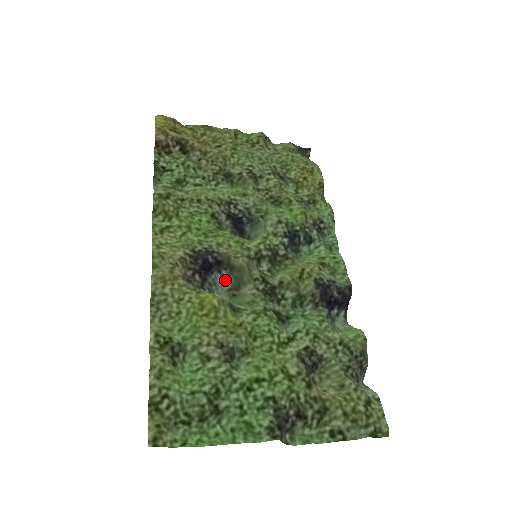
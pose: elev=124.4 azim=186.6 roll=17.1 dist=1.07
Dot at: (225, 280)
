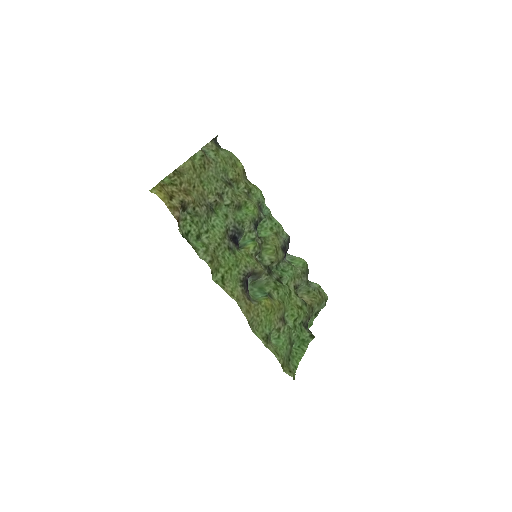
Dot at: (249, 280)
